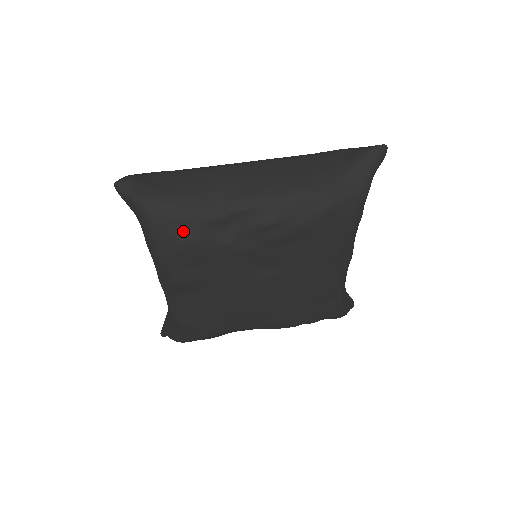
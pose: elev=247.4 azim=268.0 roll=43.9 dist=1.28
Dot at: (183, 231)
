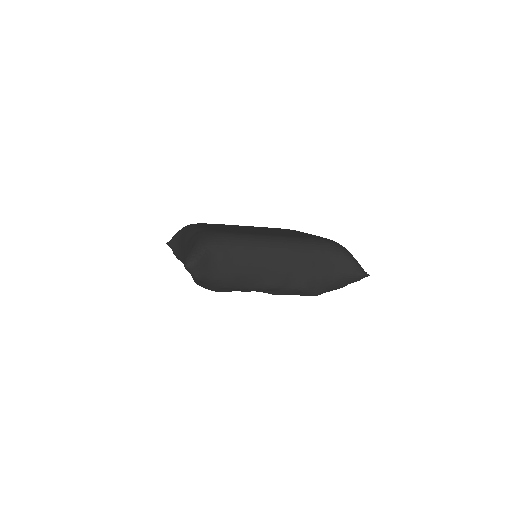
Dot at: (221, 290)
